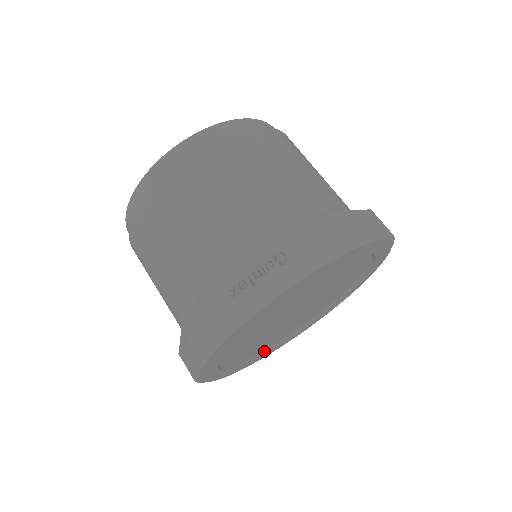
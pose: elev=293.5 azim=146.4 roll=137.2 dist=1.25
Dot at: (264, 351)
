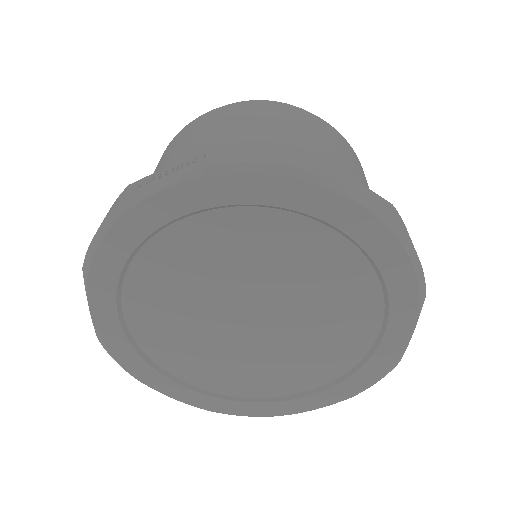
Dot at: (223, 394)
